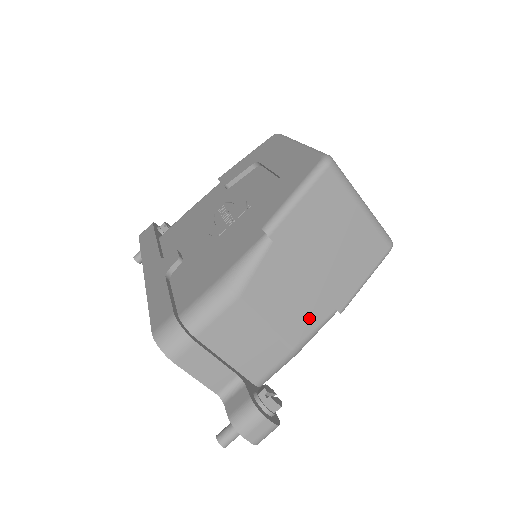
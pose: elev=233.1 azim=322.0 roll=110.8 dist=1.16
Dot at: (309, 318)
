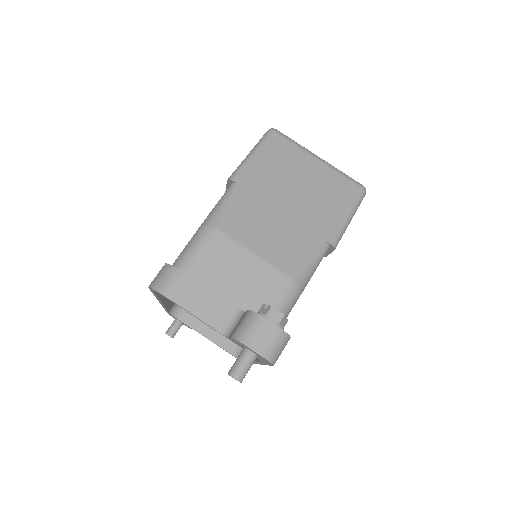
Dot at: (298, 249)
